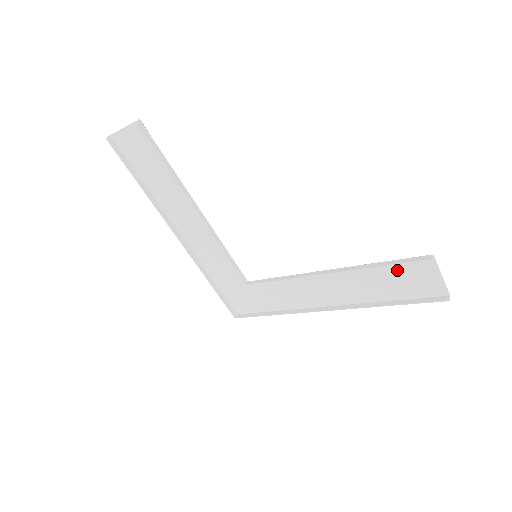
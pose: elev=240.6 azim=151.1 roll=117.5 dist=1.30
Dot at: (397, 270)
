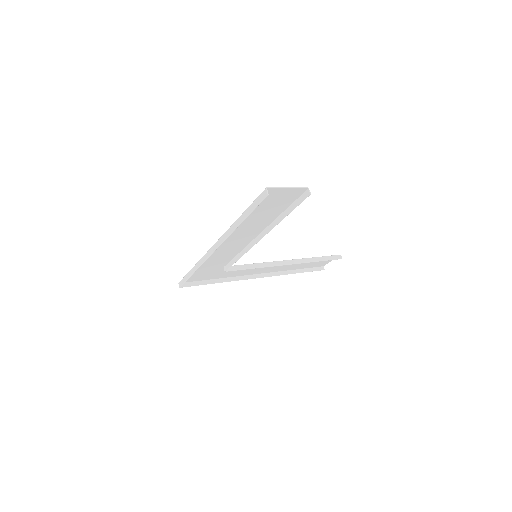
Dot at: occluded
